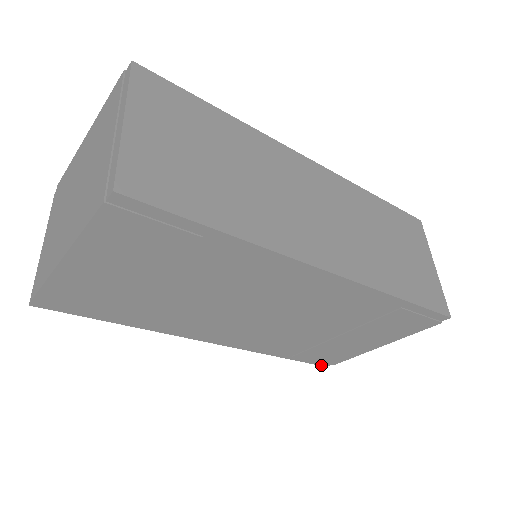
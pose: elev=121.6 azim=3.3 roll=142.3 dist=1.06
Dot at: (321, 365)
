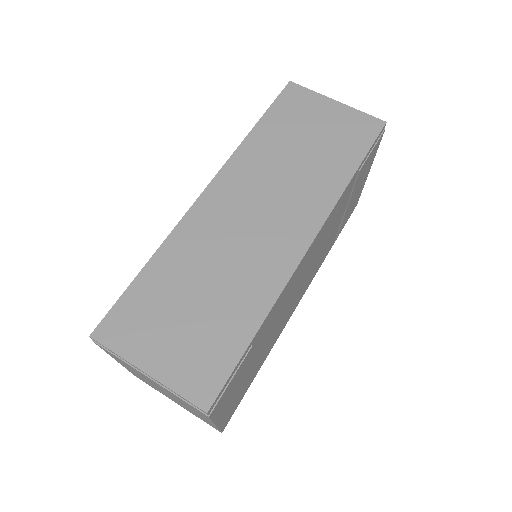
Dot at: occluded
